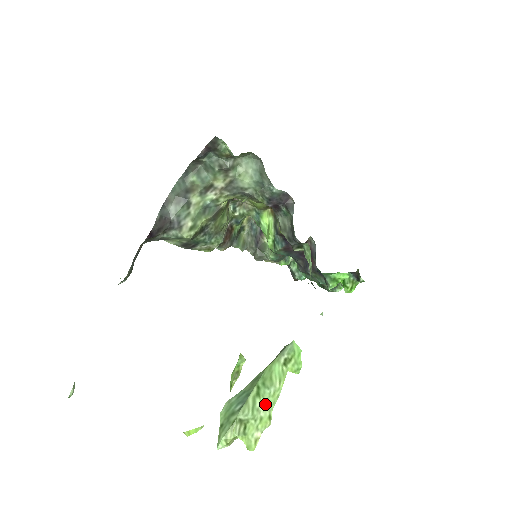
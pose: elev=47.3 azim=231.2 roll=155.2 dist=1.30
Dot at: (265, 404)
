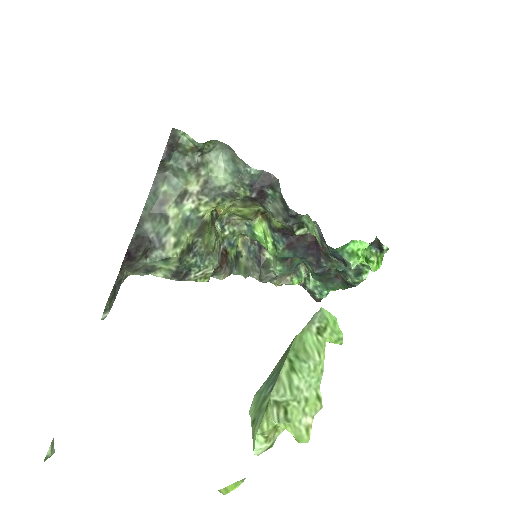
Dot at: (306, 381)
